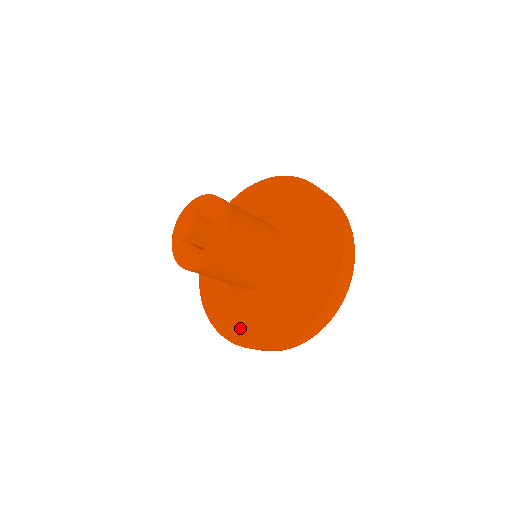
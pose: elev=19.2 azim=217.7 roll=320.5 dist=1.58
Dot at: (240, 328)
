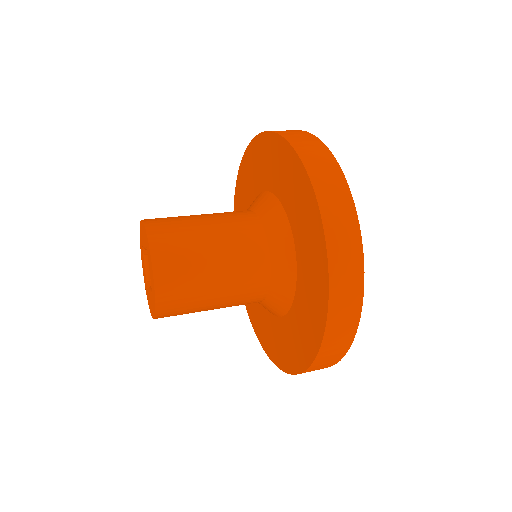
Dot at: occluded
